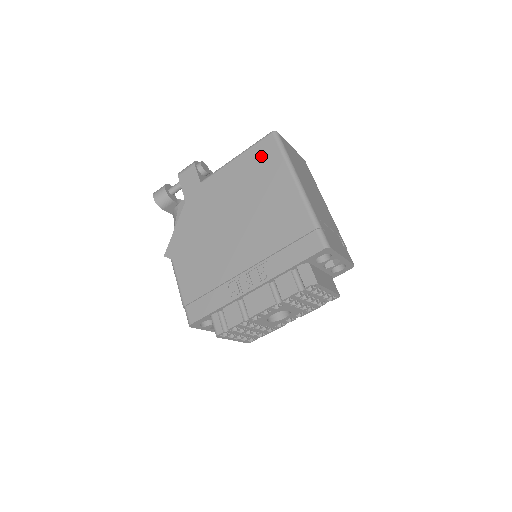
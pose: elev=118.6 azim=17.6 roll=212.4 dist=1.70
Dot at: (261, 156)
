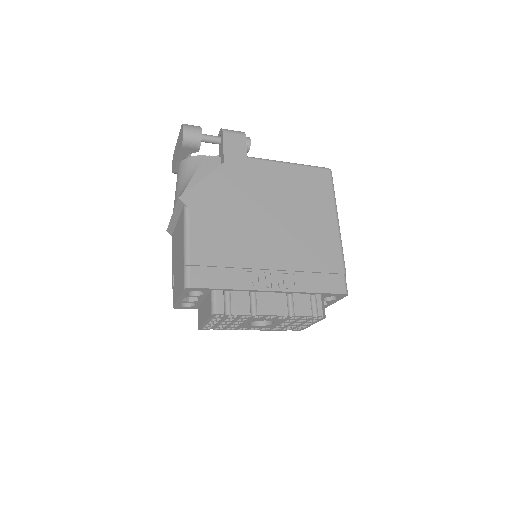
Dot at: (315, 181)
